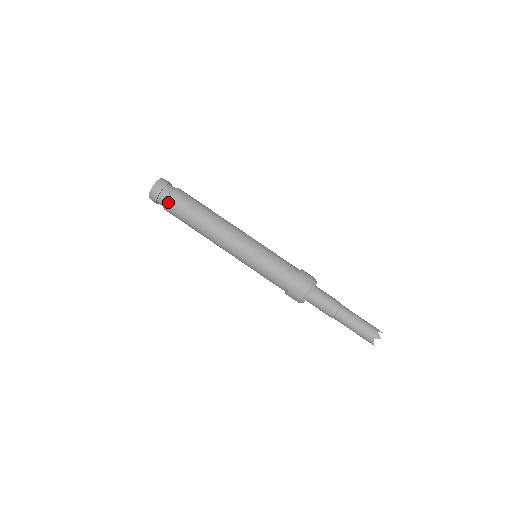
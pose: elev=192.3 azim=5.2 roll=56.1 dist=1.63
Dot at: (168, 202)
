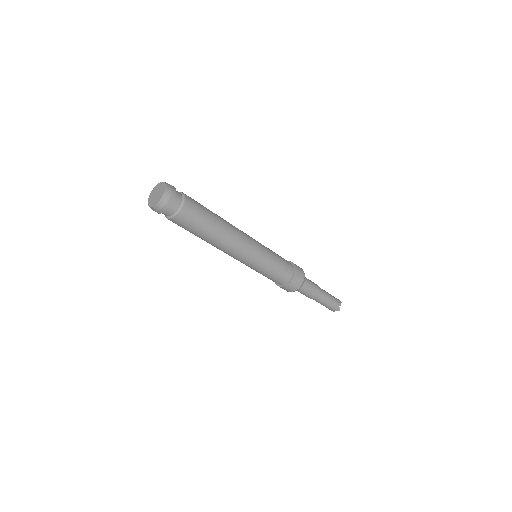
Dot at: (174, 220)
